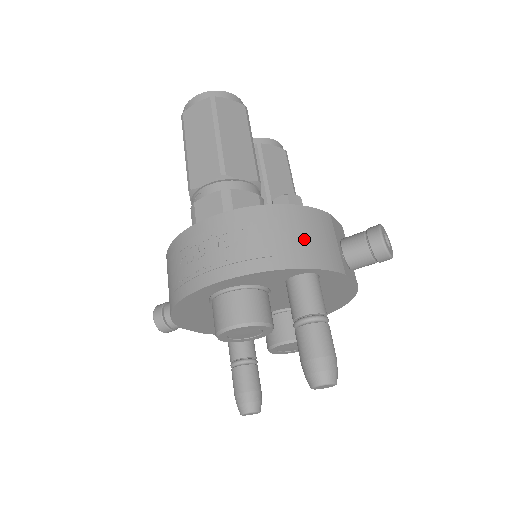
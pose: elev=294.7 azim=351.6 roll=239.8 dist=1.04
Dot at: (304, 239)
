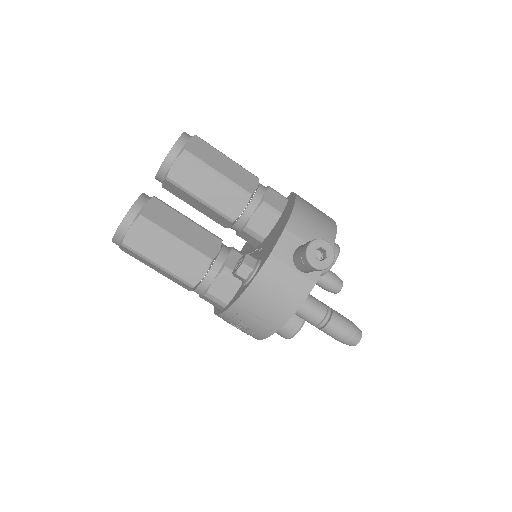
Dot at: (274, 301)
